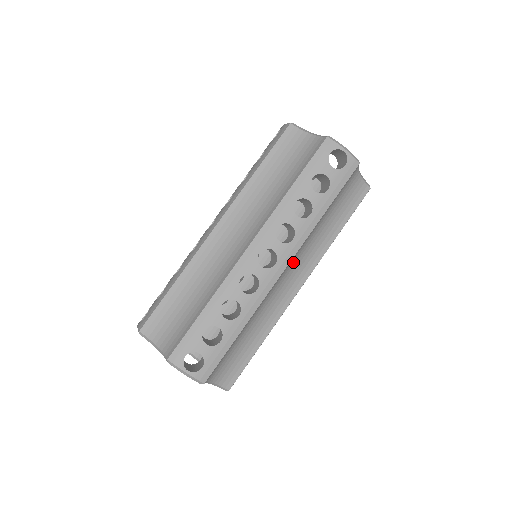
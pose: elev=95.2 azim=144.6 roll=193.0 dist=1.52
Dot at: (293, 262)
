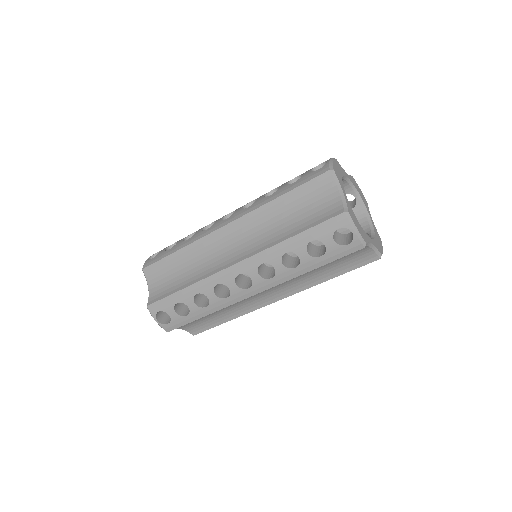
Dot at: occluded
